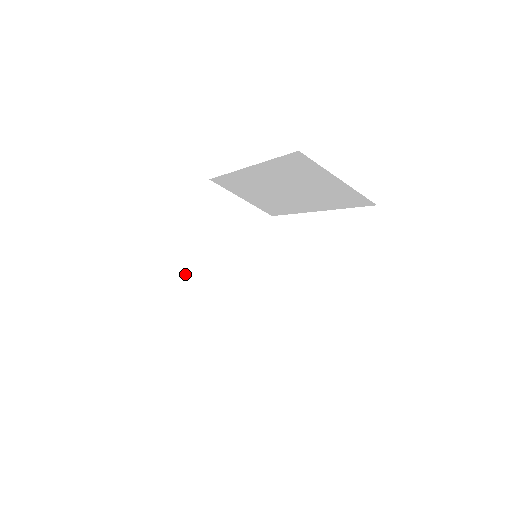
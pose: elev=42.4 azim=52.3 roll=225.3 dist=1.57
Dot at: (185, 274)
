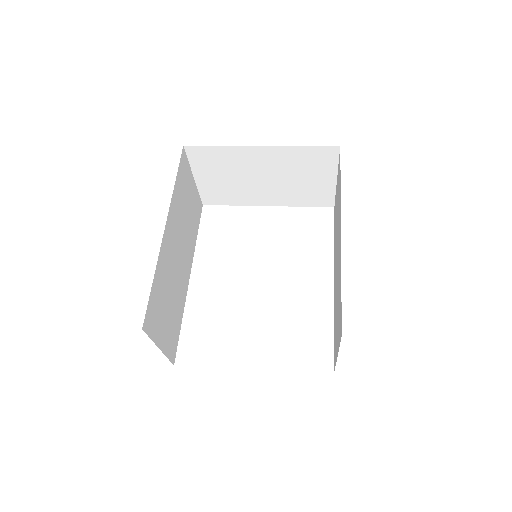
Dot at: (224, 160)
